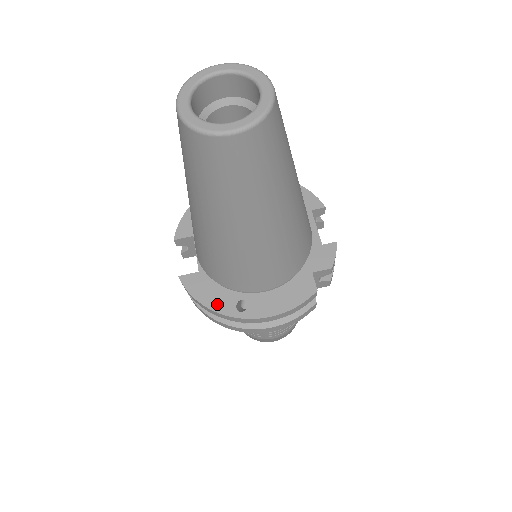
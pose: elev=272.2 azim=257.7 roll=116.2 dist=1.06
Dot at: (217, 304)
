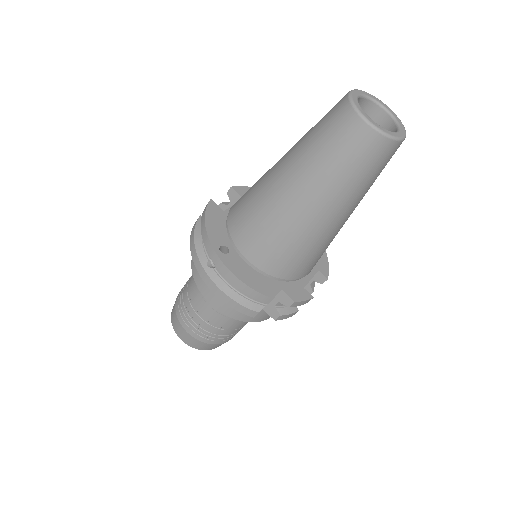
Dot at: (213, 232)
